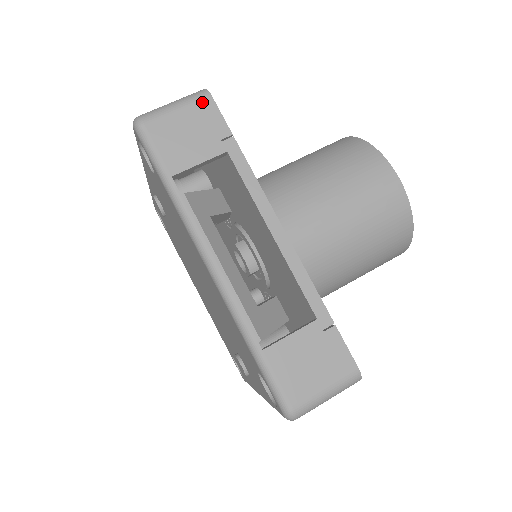
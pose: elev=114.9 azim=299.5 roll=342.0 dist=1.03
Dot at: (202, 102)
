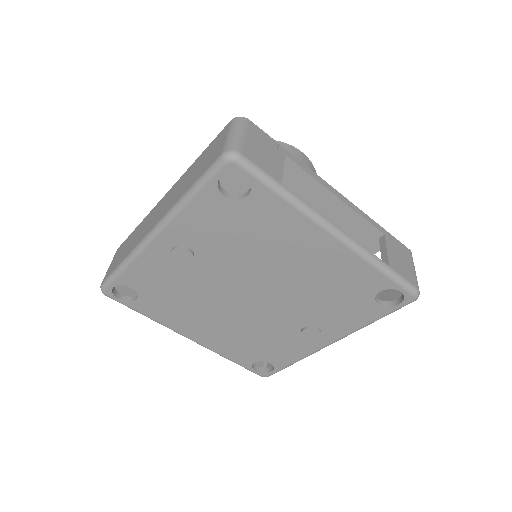
Dot at: (249, 126)
